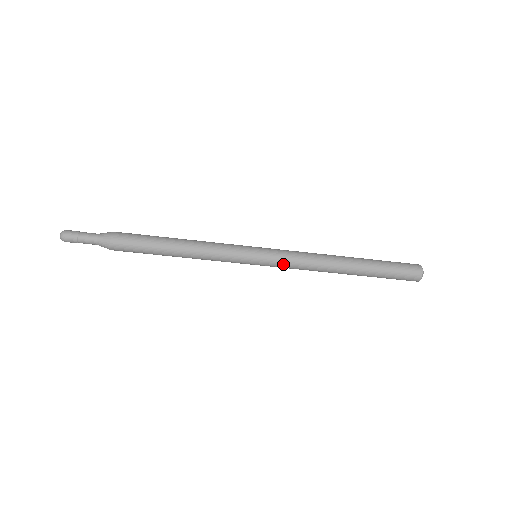
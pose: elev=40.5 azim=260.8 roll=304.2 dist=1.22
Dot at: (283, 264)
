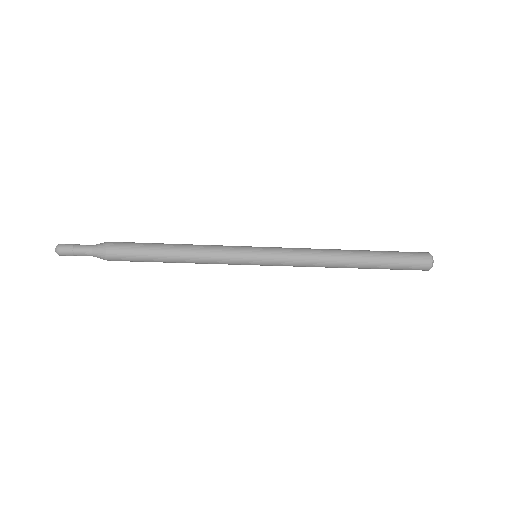
Dot at: occluded
